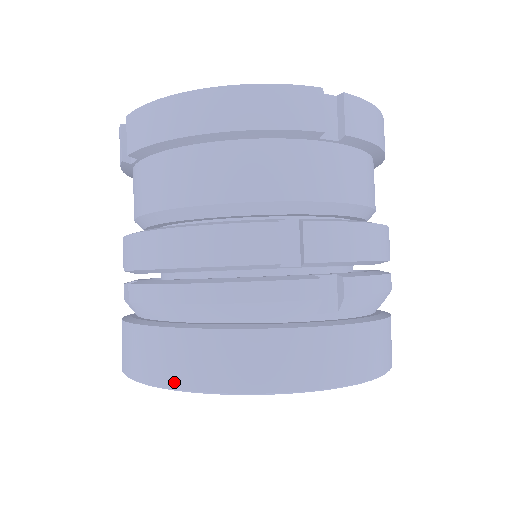
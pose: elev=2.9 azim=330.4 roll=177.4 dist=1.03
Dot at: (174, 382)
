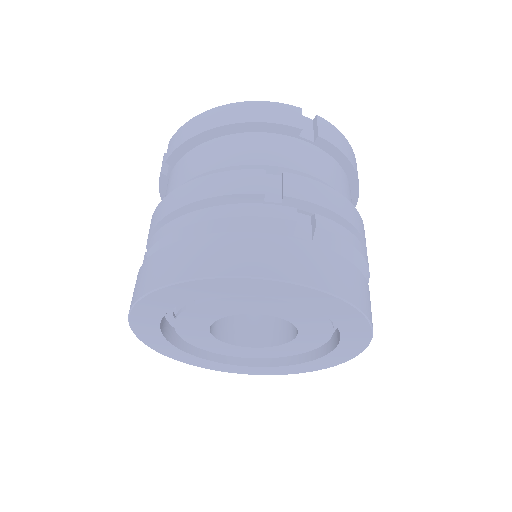
Dot at: (171, 278)
